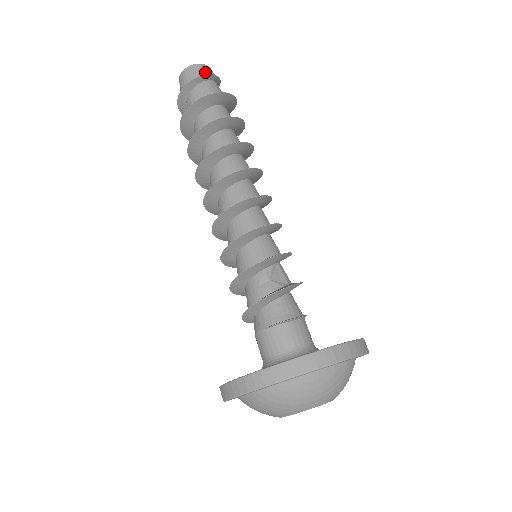
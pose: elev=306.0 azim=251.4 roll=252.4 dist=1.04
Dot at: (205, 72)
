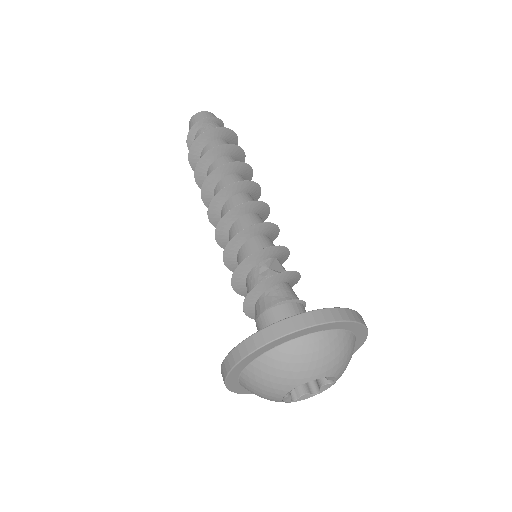
Dot at: (211, 116)
